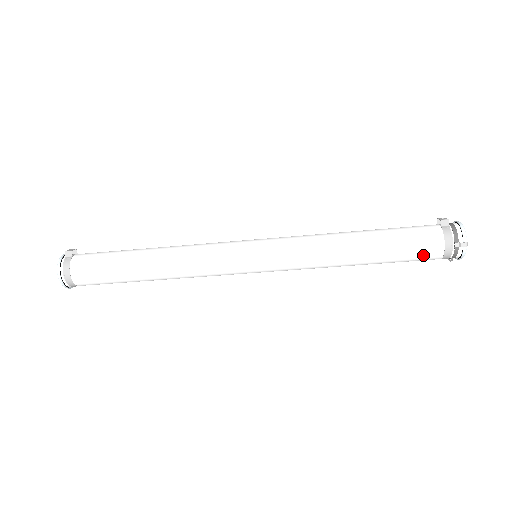
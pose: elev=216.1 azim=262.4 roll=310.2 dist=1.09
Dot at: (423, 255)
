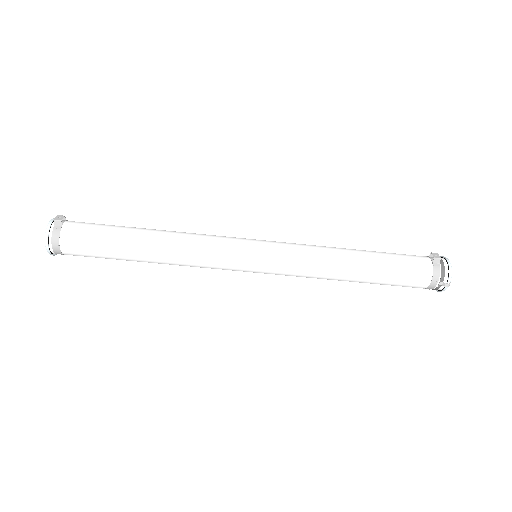
Dot at: (409, 285)
